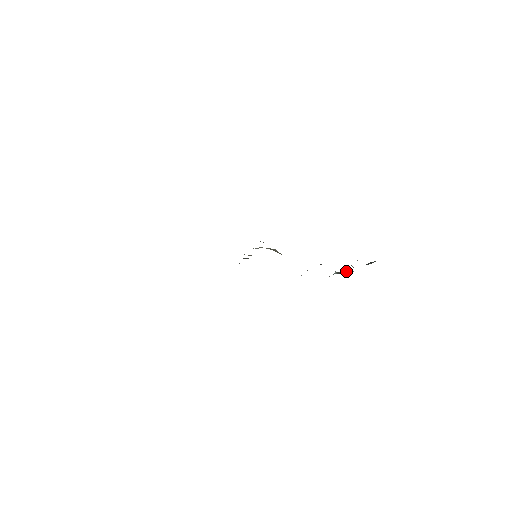
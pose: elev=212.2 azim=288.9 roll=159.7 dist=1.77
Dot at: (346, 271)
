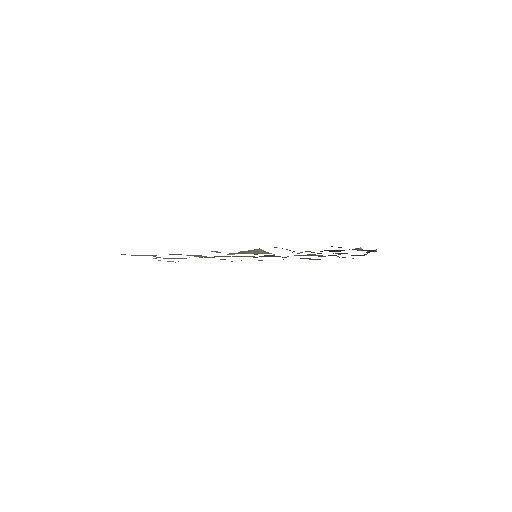
Dot at: (367, 252)
